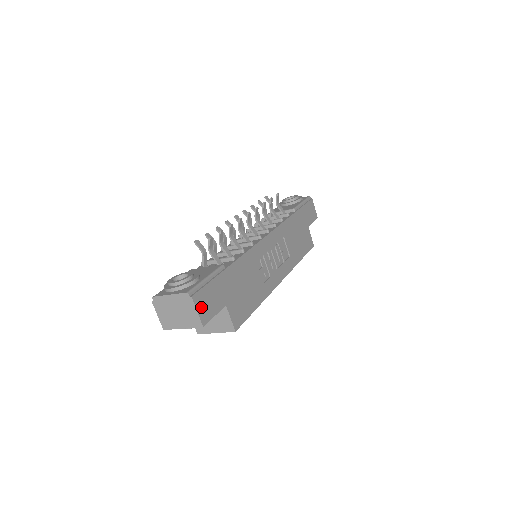
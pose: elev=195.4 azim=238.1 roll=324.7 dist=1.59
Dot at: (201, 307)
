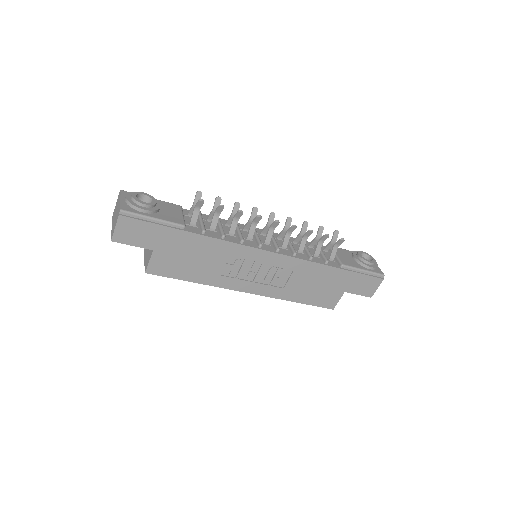
Dot at: (123, 229)
